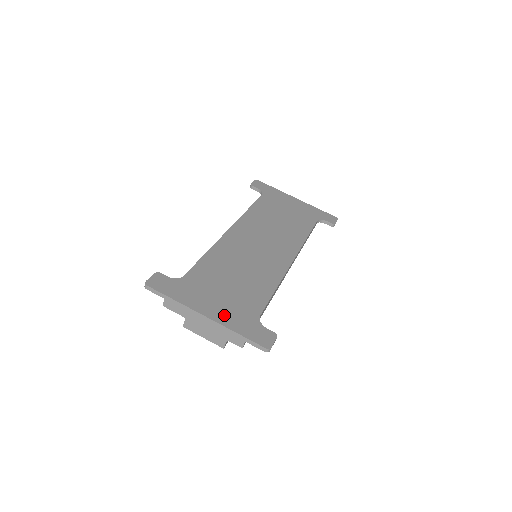
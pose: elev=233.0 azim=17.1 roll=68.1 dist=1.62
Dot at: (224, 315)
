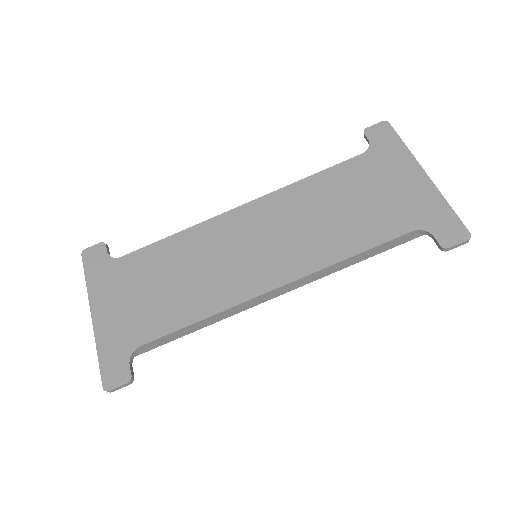
Dot at: (107, 324)
